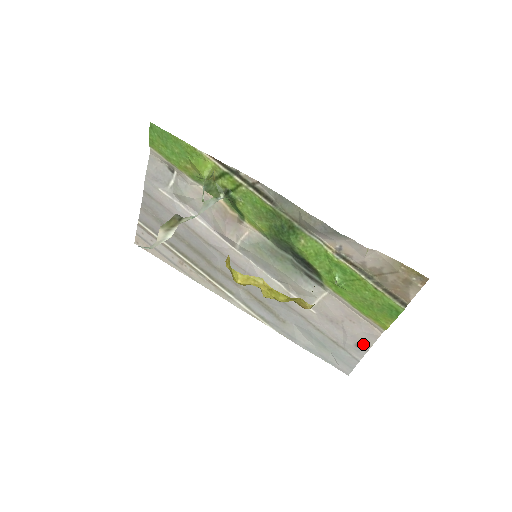
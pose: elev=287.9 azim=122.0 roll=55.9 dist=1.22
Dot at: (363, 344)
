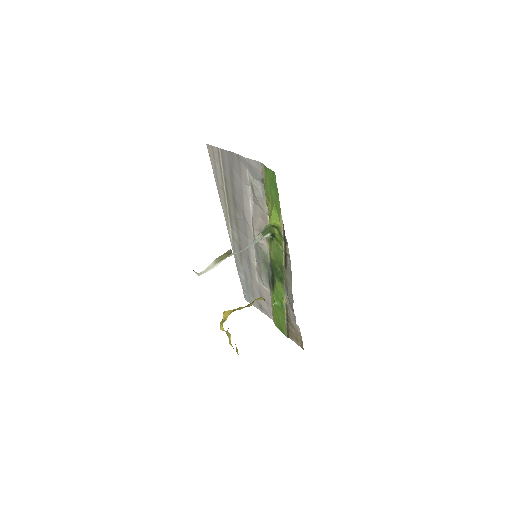
Dot at: (262, 309)
